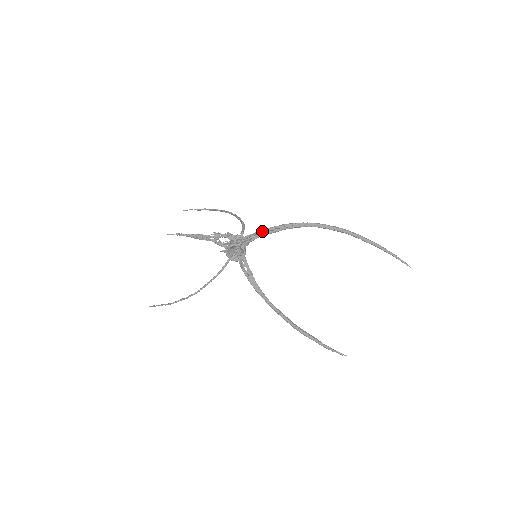
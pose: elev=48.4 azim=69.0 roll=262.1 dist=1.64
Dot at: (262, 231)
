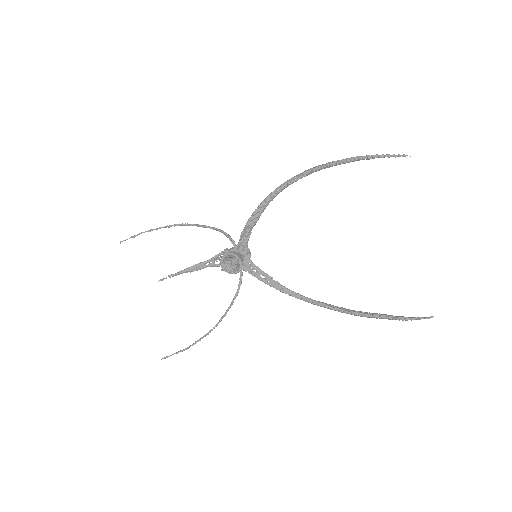
Dot at: (245, 227)
